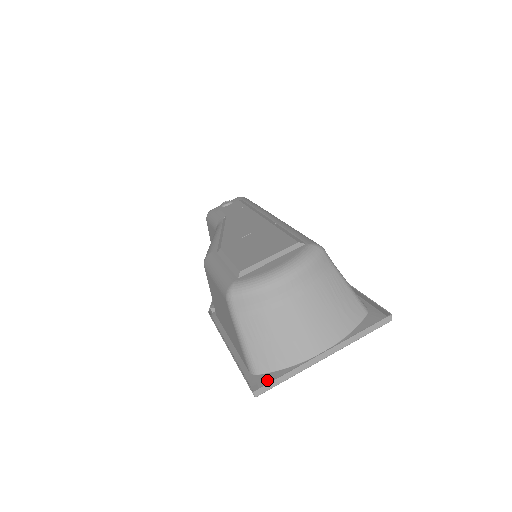
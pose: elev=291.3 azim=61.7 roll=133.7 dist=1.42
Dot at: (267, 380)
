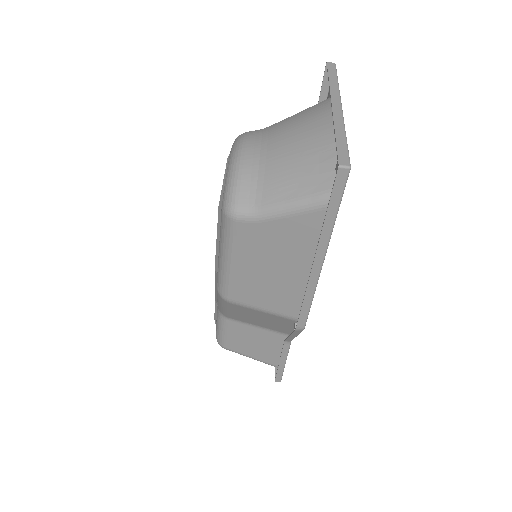
Dot at: occluded
